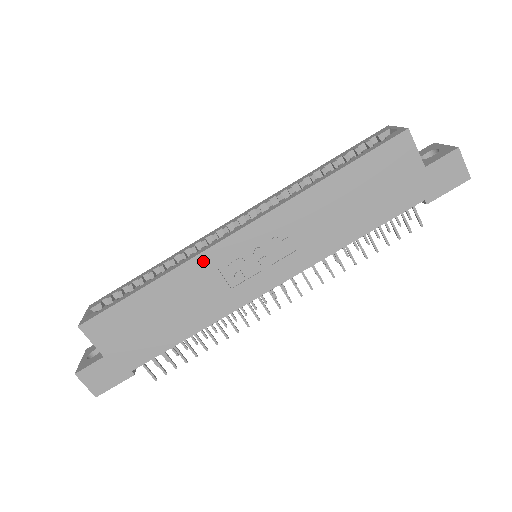
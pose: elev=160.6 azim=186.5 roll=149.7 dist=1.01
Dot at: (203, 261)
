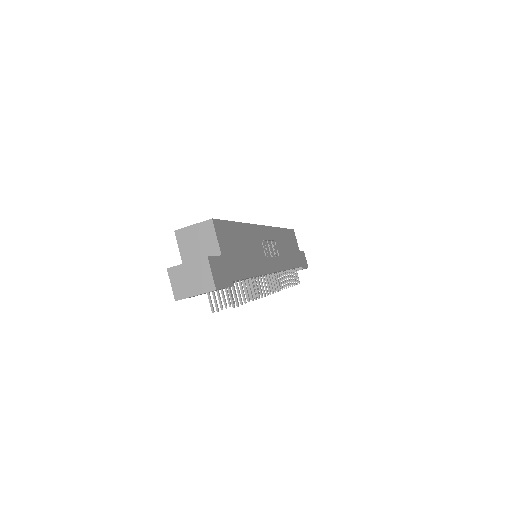
Dot at: (255, 230)
